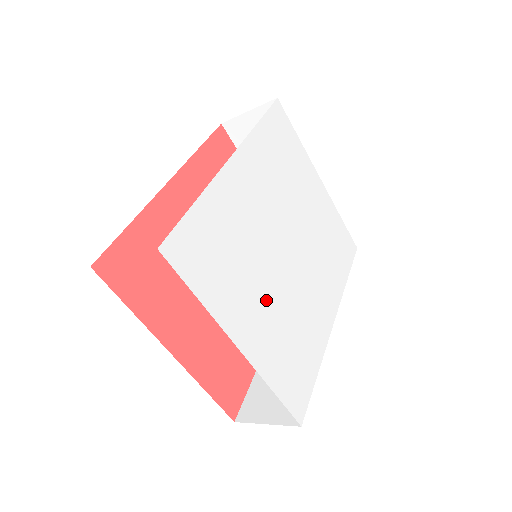
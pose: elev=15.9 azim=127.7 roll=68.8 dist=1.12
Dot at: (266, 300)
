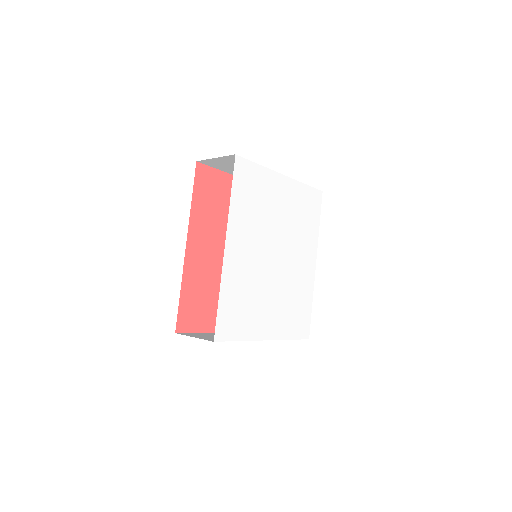
Dot at: (272, 301)
